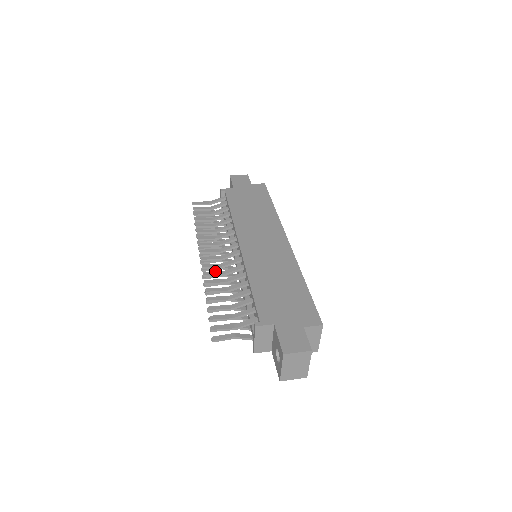
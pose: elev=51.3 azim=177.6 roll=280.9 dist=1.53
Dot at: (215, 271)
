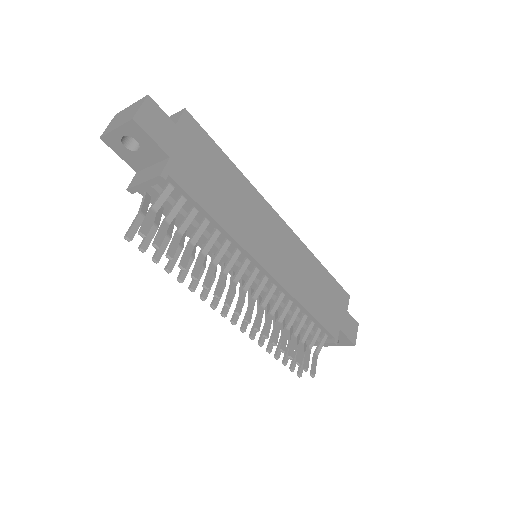
Dot at: (268, 323)
